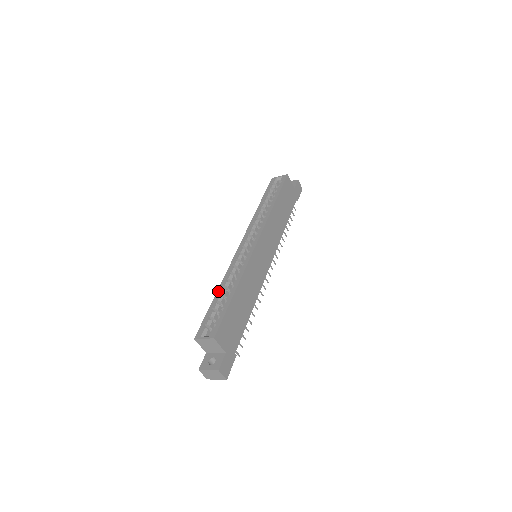
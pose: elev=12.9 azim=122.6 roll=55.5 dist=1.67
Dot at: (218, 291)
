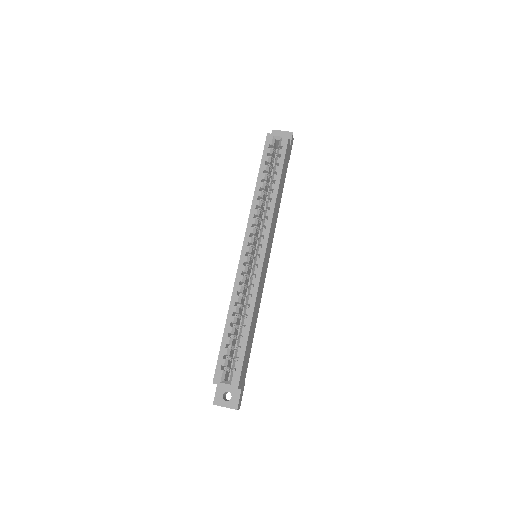
Dot at: (228, 319)
